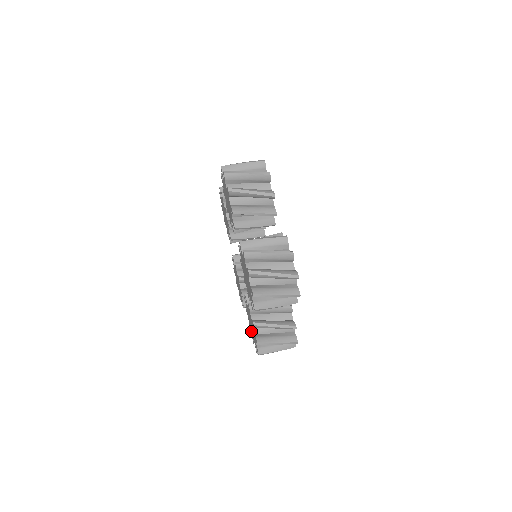
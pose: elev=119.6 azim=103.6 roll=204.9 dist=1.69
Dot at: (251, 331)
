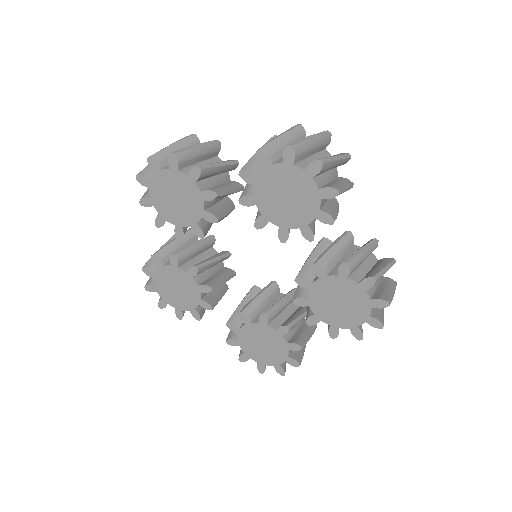
Dot at: (247, 350)
